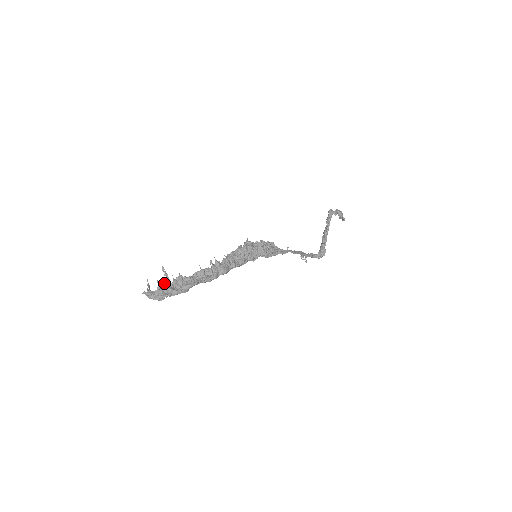
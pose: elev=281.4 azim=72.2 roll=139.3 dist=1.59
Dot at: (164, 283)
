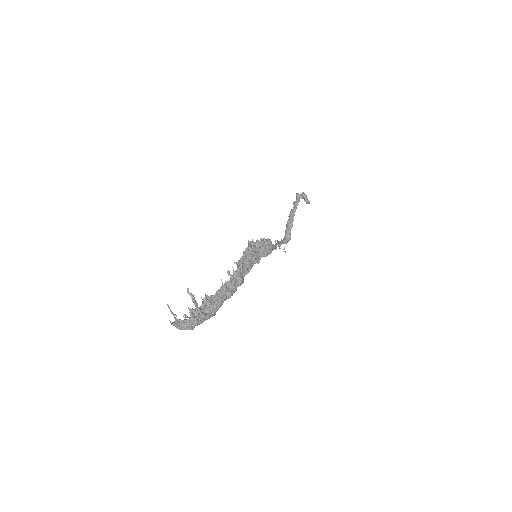
Dot at: (195, 309)
